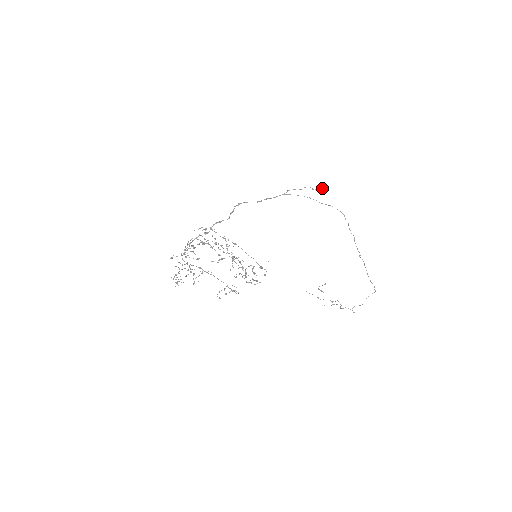
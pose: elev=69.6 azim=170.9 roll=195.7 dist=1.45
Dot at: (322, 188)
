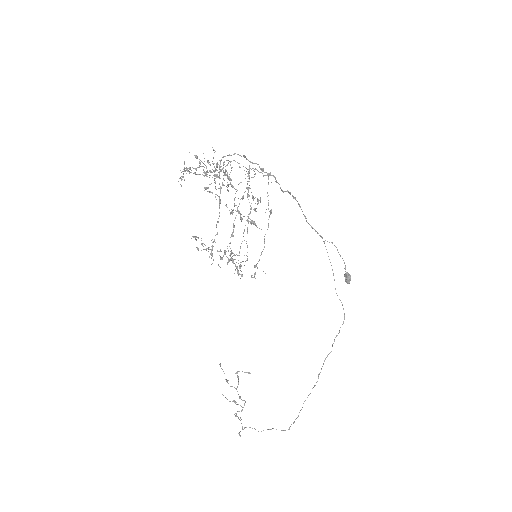
Dot at: occluded
